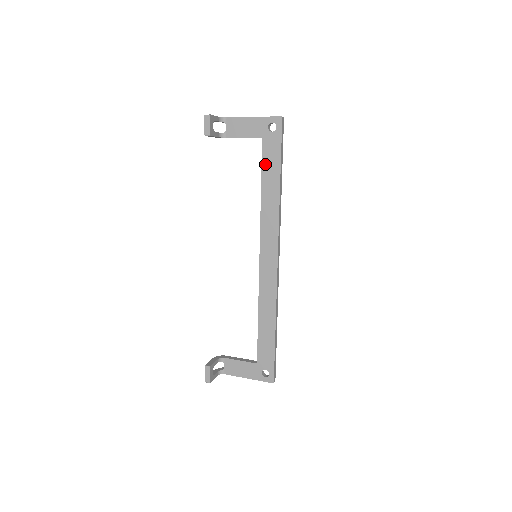
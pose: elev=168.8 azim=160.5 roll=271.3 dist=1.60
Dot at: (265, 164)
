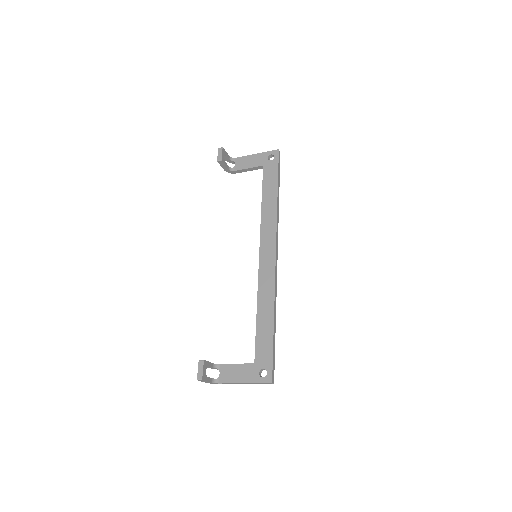
Dot at: (265, 183)
